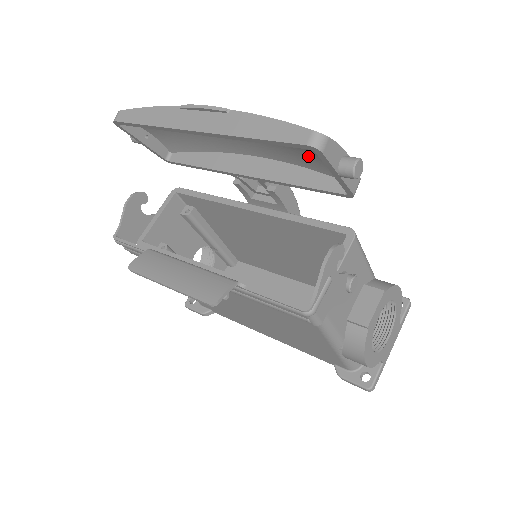
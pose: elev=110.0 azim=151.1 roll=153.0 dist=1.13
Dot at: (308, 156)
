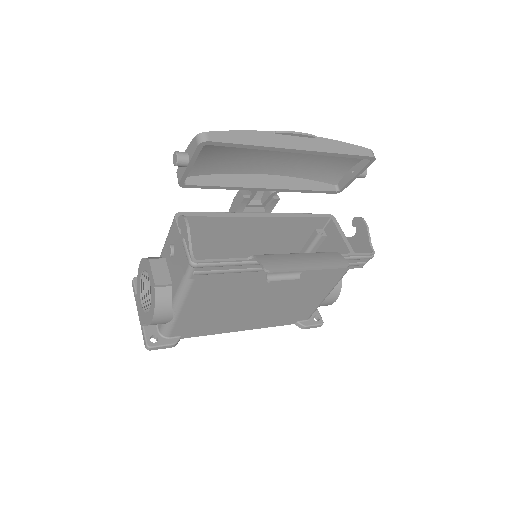
Dot at: (321, 169)
